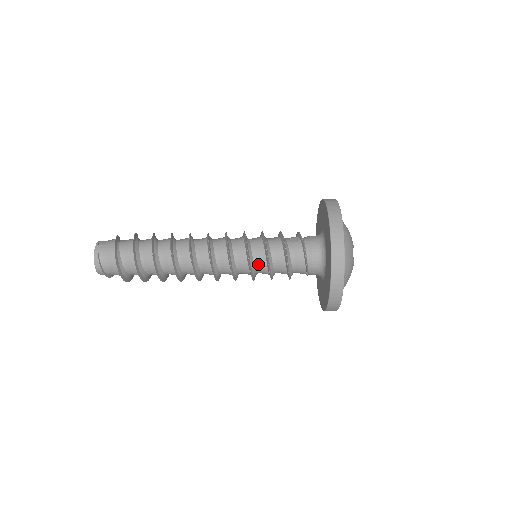
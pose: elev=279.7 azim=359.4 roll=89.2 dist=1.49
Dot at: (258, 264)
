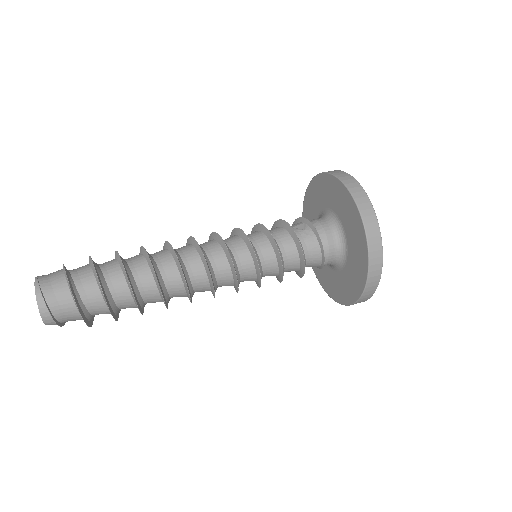
Dot at: (266, 266)
